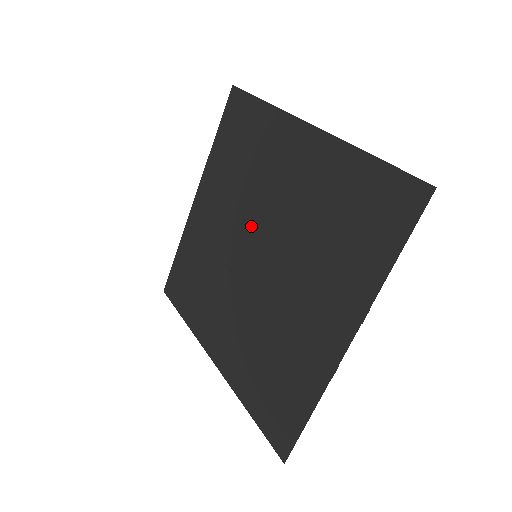
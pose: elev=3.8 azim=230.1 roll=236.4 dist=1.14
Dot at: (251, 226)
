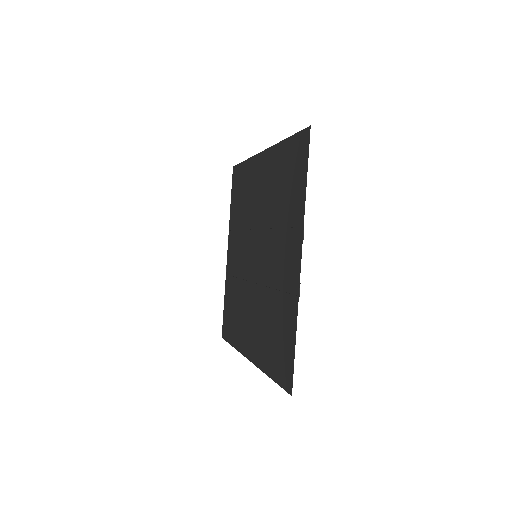
Dot at: (251, 239)
